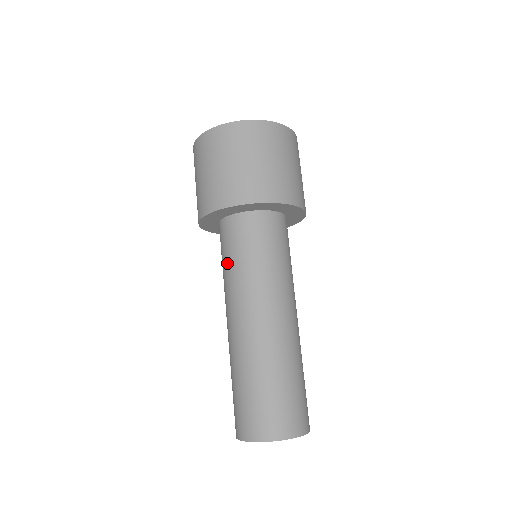
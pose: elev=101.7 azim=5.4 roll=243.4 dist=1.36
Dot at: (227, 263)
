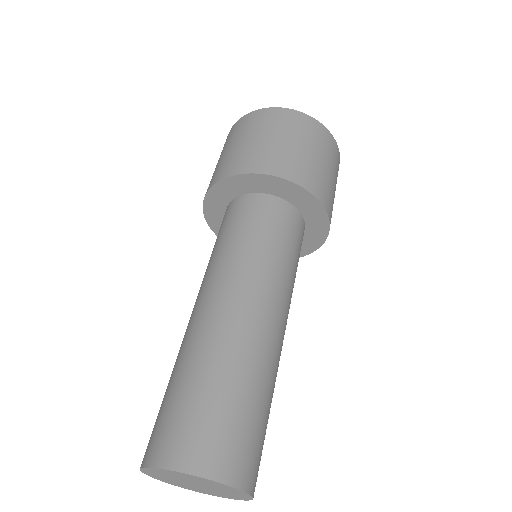
Dot at: occluded
